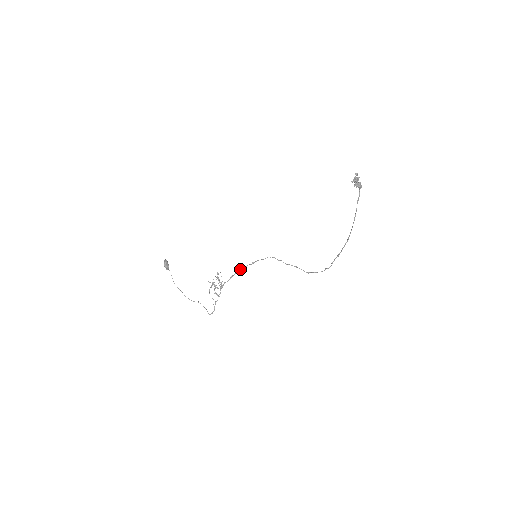
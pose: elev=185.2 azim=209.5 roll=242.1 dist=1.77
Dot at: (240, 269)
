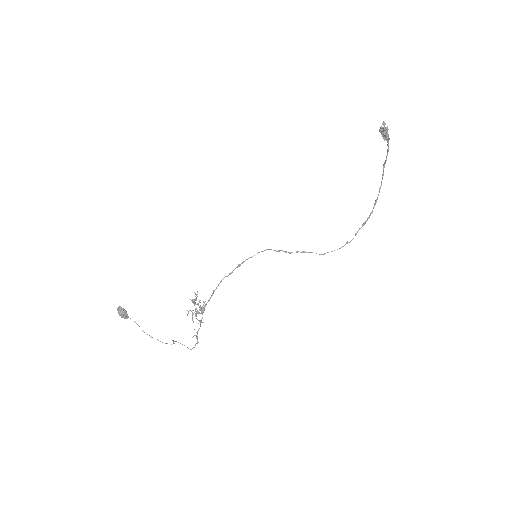
Dot at: (223, 278)
